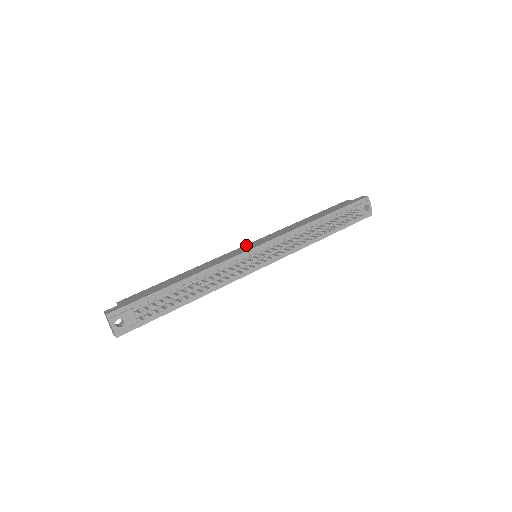
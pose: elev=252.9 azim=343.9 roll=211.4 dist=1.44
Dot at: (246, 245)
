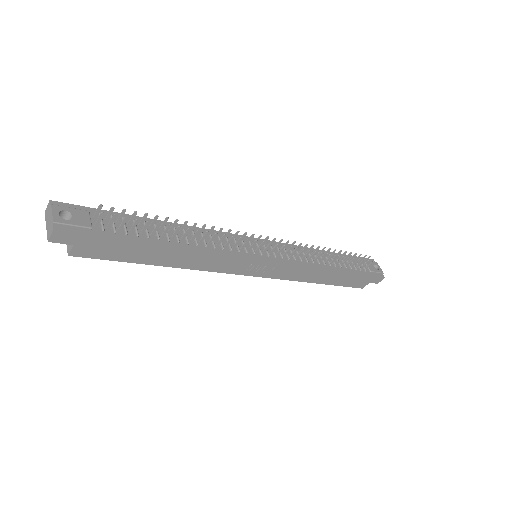
Dot at: occluded
